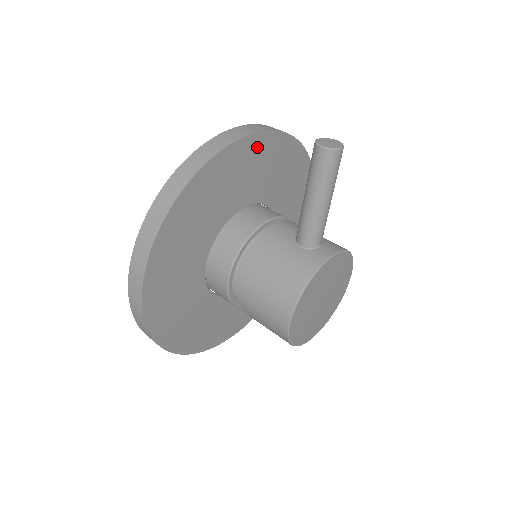
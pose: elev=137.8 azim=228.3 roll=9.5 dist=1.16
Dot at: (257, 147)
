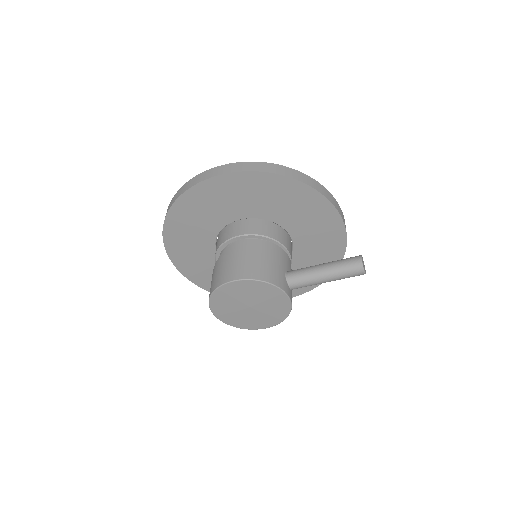
Dot at: (335, 229)
